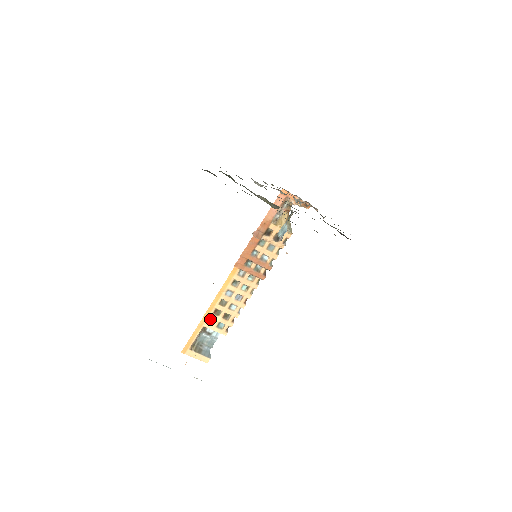
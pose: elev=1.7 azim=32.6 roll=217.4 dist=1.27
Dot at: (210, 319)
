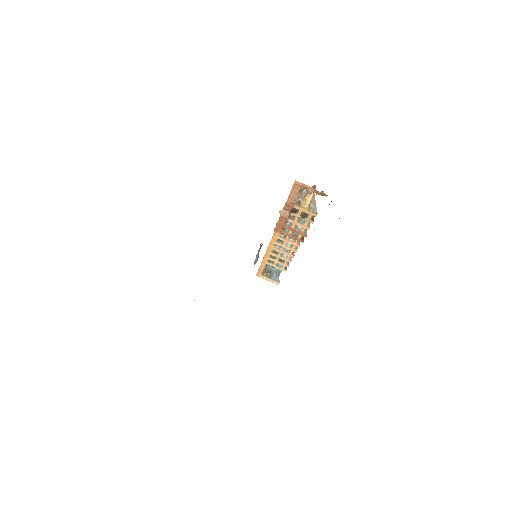
Dot at: (270, 260)
